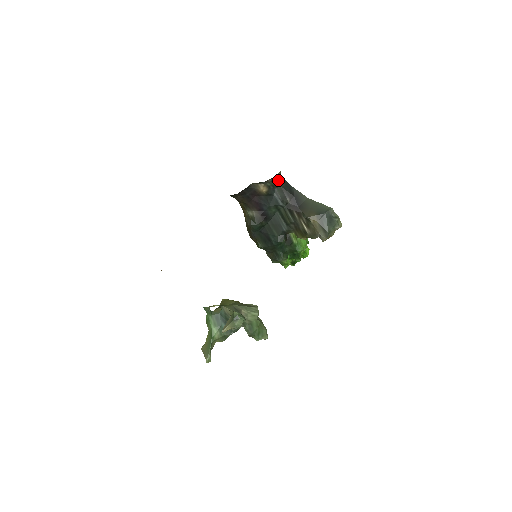
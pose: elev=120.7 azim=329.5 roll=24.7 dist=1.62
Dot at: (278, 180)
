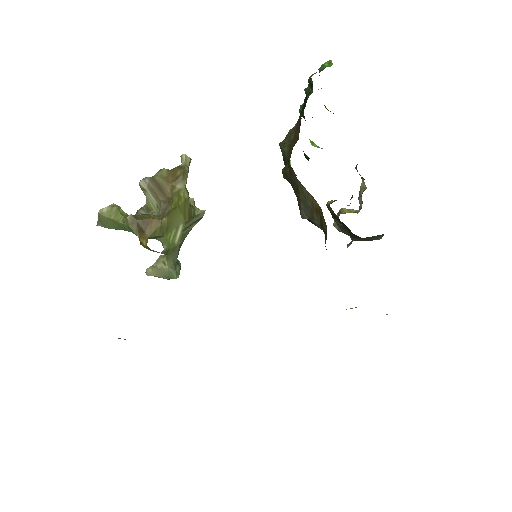
Dot at: occluded
